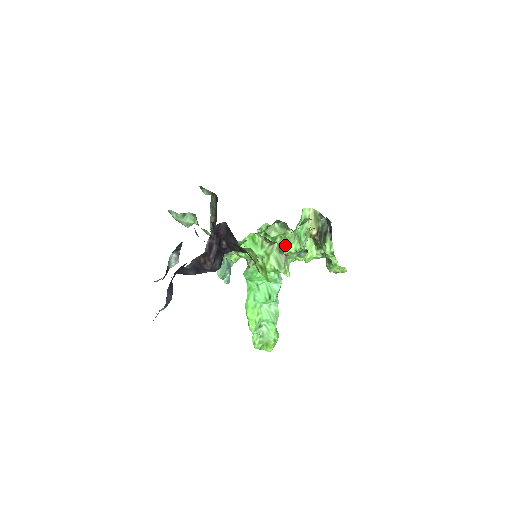
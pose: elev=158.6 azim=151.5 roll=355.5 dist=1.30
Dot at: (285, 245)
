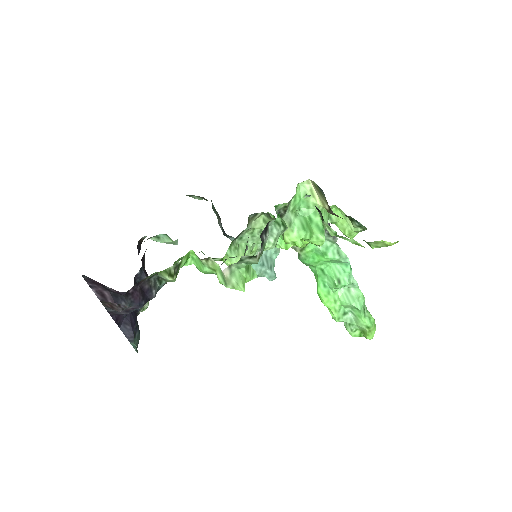
Dot at: (283, 236)
